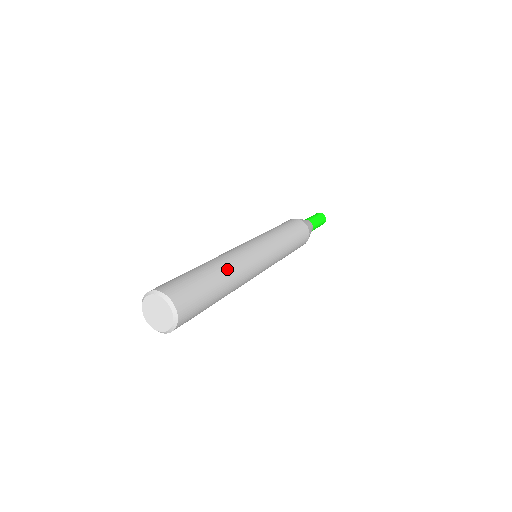
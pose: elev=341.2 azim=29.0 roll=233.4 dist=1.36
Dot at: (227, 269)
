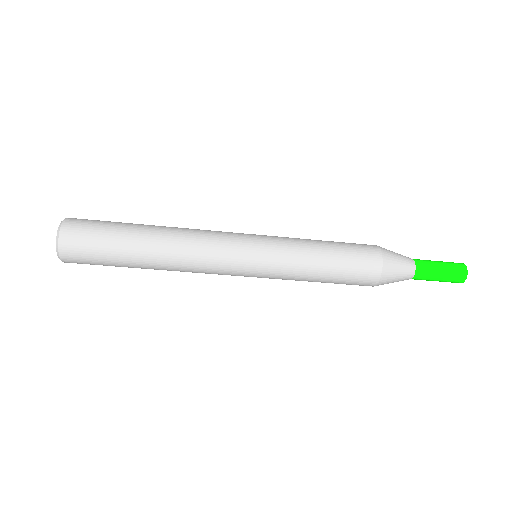
Dot at: (164, 231)
